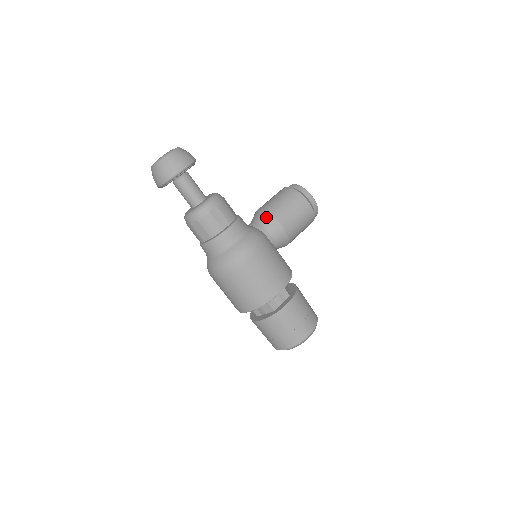
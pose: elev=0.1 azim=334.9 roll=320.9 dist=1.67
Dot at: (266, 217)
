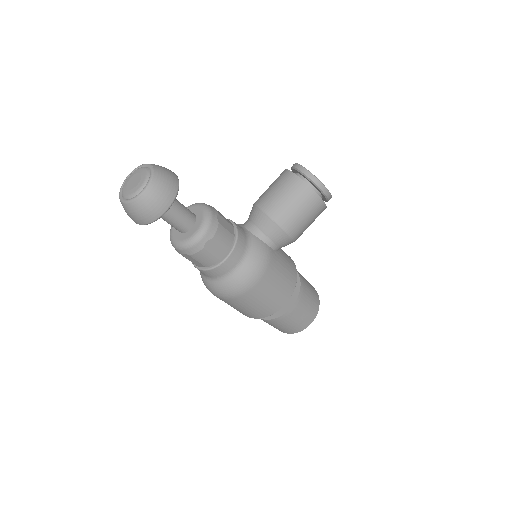
Dot at: (270, 225)
